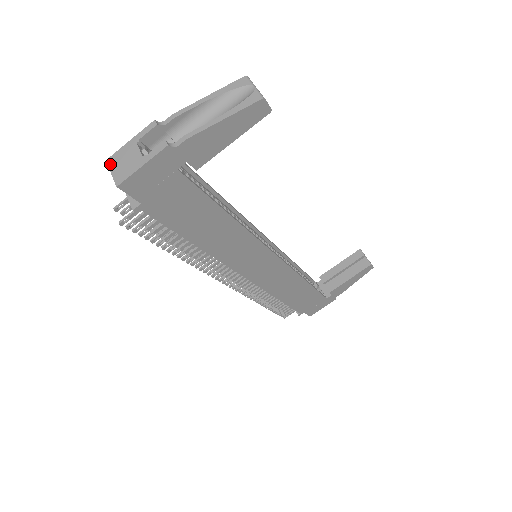
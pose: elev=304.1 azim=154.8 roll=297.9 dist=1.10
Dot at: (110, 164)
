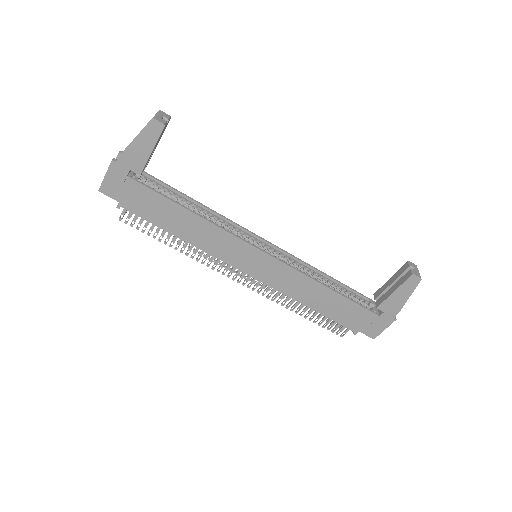
Dot at: occluded
